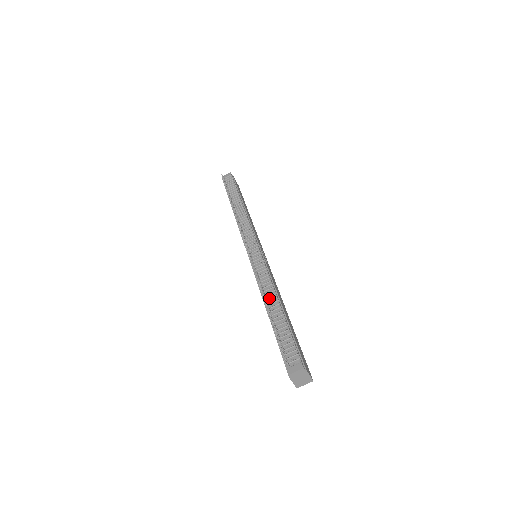
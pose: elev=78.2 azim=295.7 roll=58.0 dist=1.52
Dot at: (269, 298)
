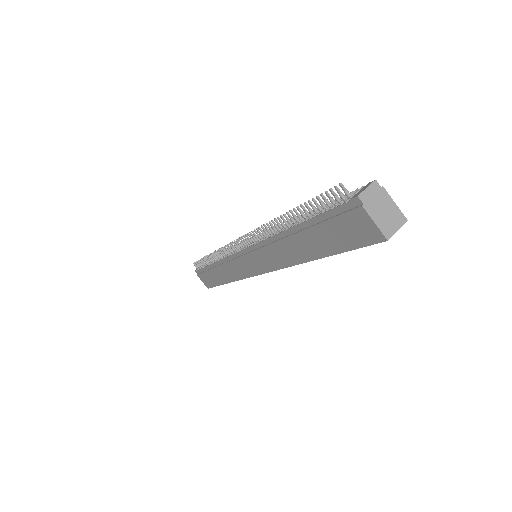
Dot at: occluded
